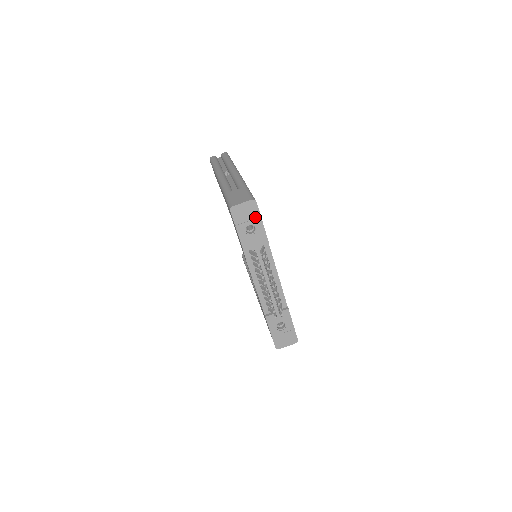
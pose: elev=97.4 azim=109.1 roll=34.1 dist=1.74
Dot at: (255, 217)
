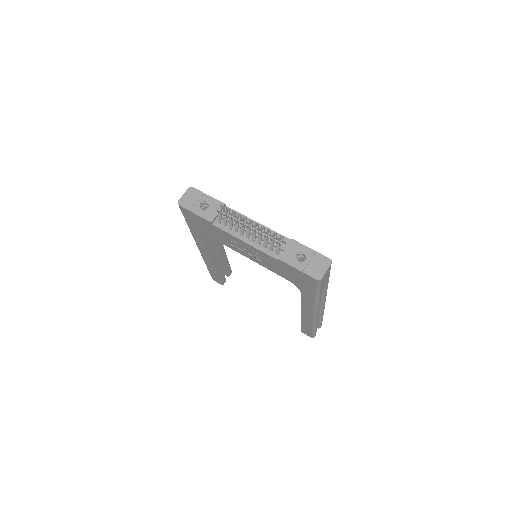
Dot at: (200, 196)
